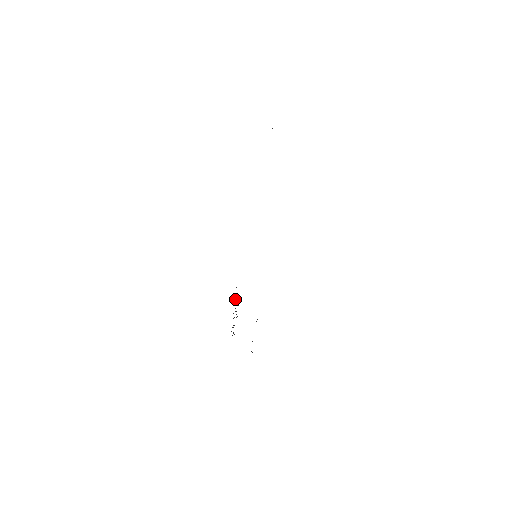
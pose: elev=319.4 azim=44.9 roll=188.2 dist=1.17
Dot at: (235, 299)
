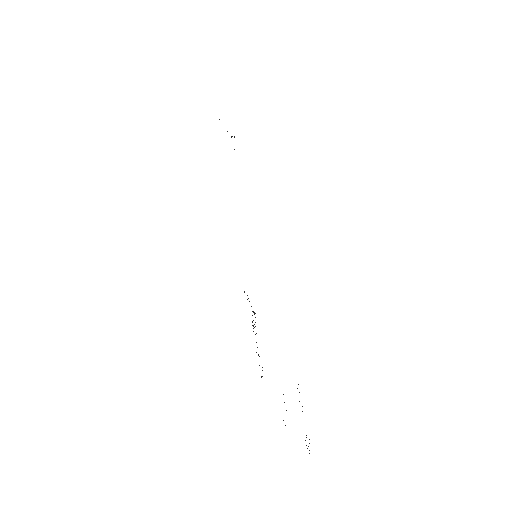
Dot at: occluded
